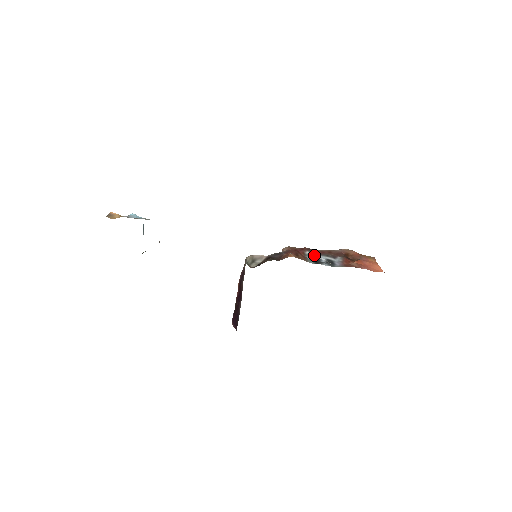
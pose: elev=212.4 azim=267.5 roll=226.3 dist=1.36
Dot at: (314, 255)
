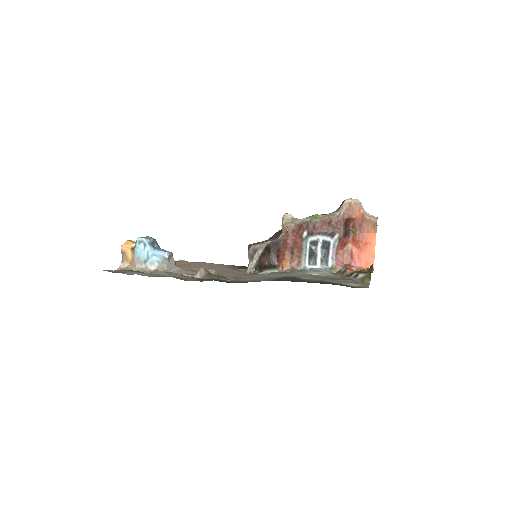
Dot at: (312, 236)
